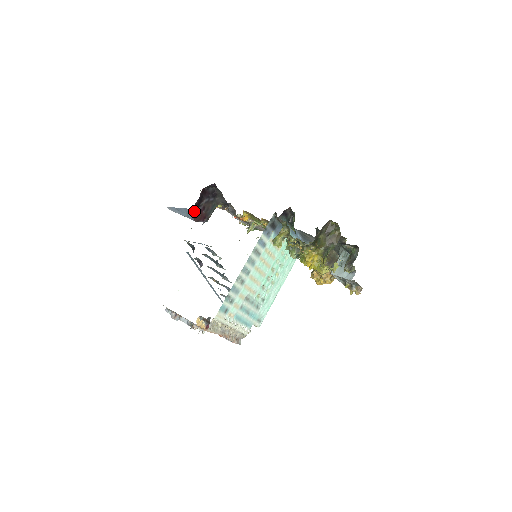
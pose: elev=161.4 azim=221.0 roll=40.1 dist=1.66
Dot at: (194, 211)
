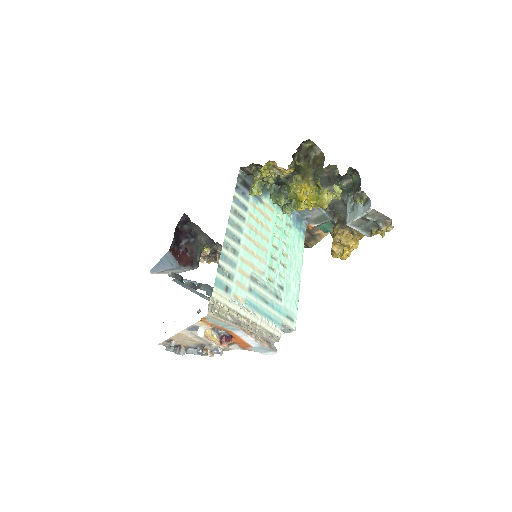
Dot at: (175, 253)
